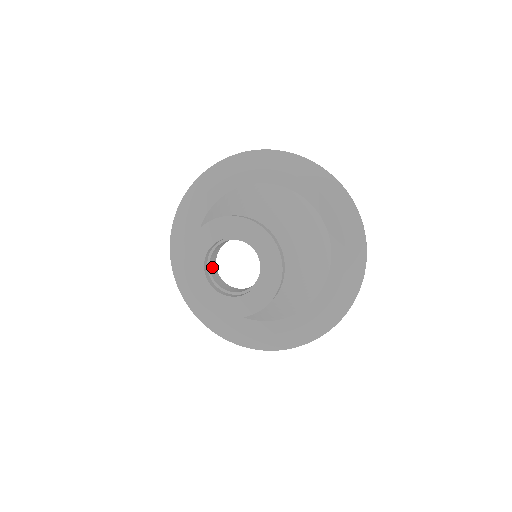
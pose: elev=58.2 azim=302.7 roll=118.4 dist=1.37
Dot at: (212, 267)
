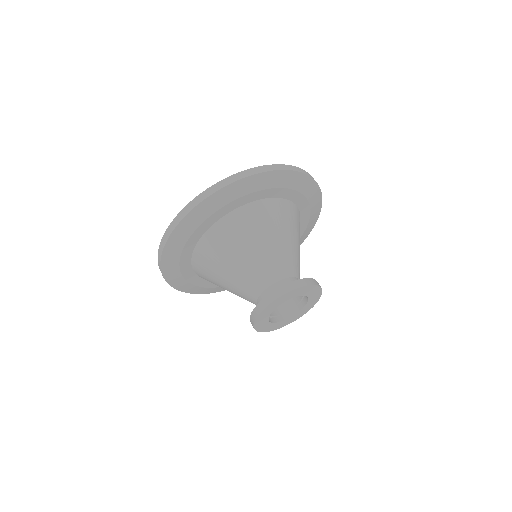
Dot at: occluded
